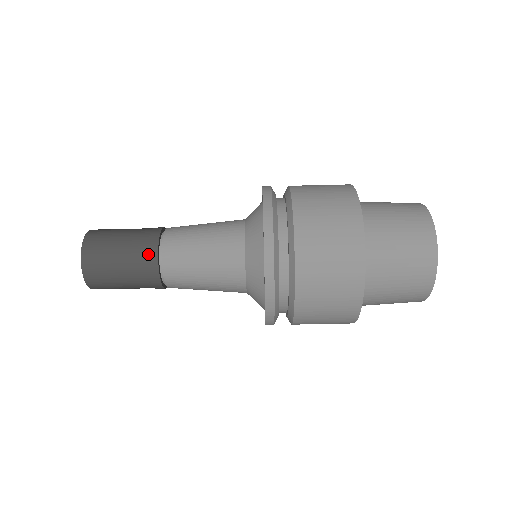
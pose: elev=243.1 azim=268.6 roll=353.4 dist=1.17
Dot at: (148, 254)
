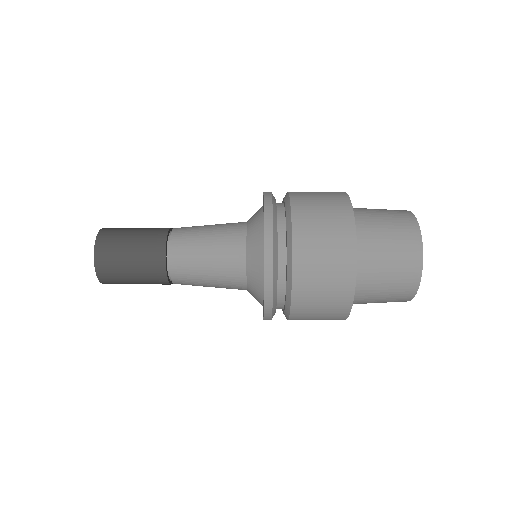
Dot at: (157, 270)
